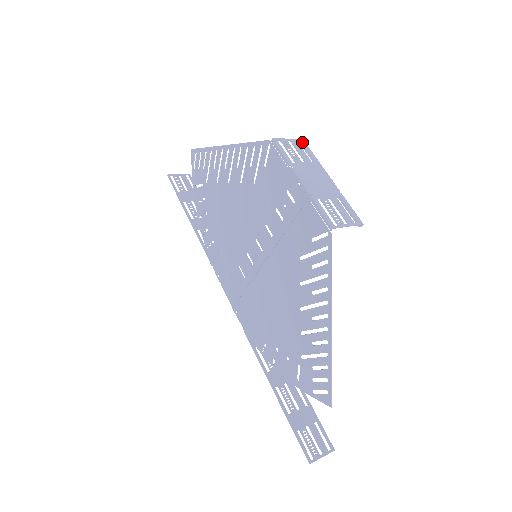
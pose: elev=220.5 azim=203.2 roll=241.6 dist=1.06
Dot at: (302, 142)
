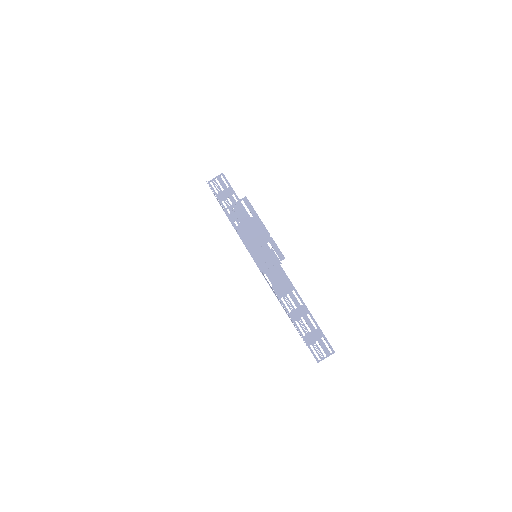
Dot at: (244, 201)
